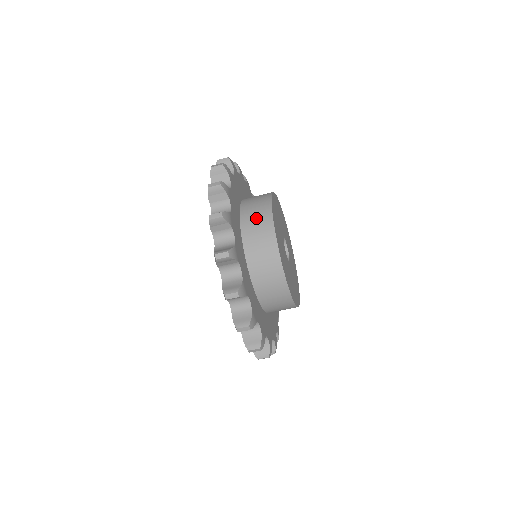
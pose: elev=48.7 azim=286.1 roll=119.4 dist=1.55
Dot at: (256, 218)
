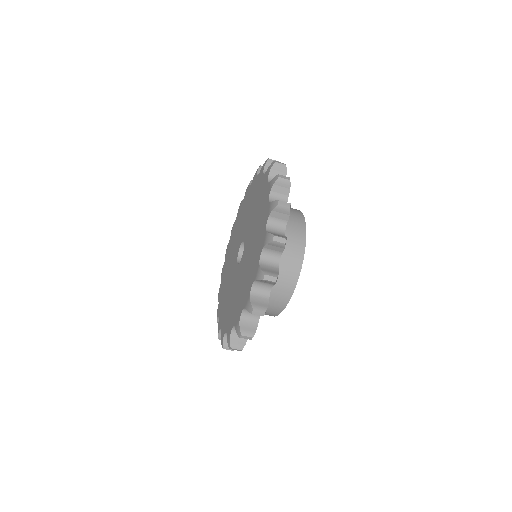
Dot at: (282, 279)
